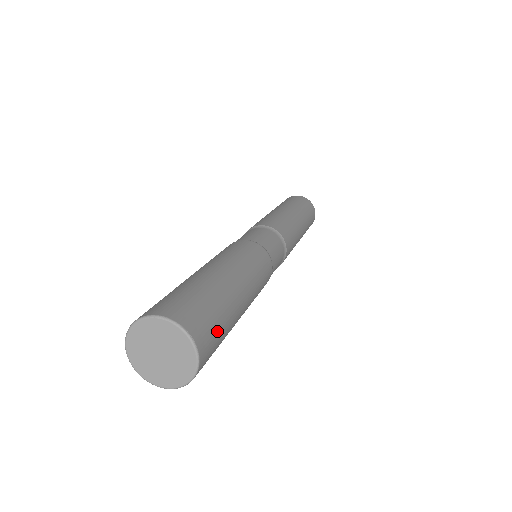
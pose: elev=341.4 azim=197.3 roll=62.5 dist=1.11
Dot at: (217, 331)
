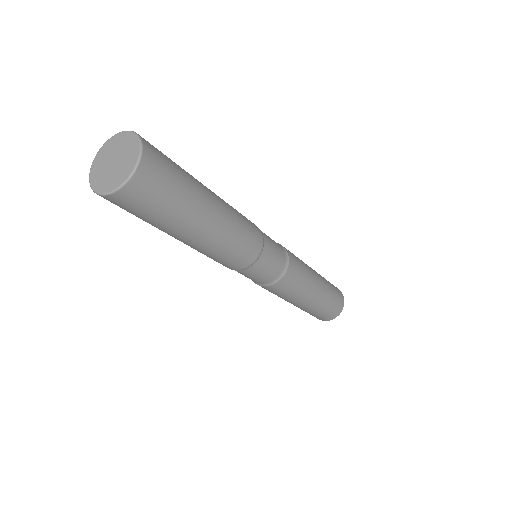
Dot at: (171, 173)
